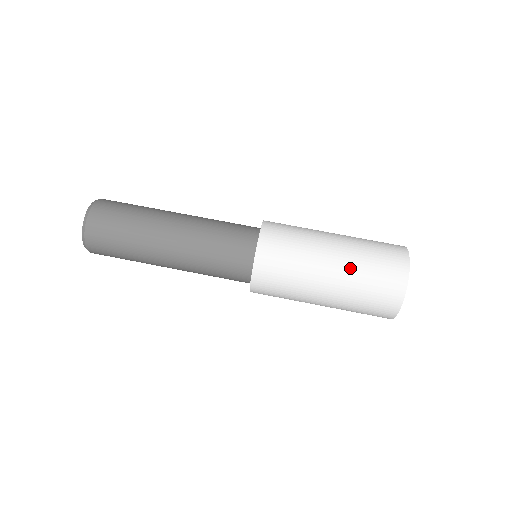
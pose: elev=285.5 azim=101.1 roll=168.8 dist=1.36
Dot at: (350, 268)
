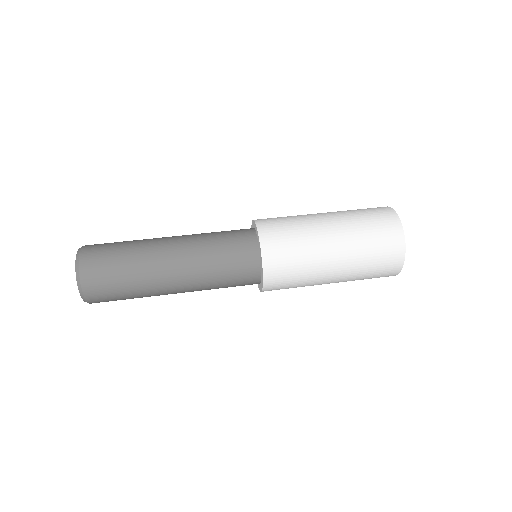
Dot at: (339, 212)
